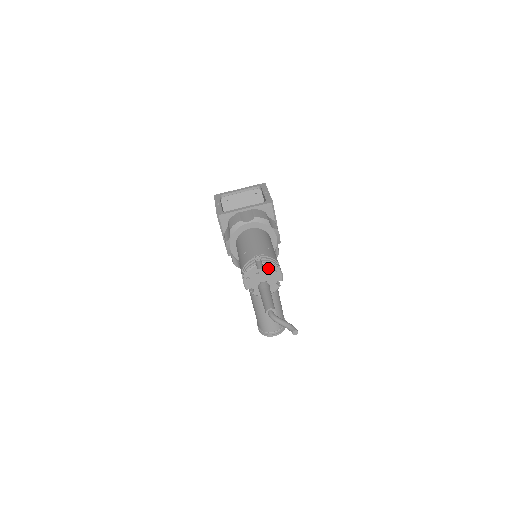
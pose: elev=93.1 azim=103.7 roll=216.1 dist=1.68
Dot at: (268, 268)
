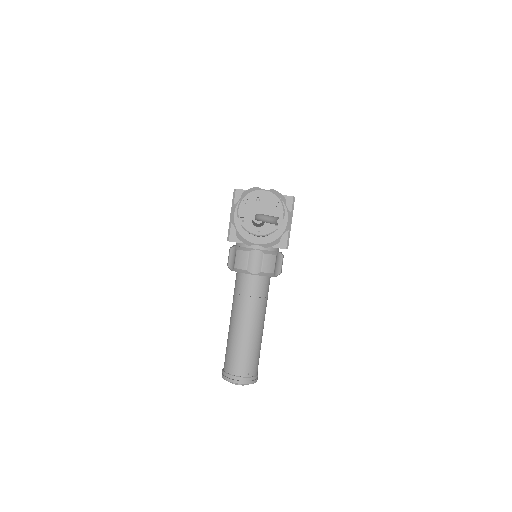
Dot at: (271, 198)
